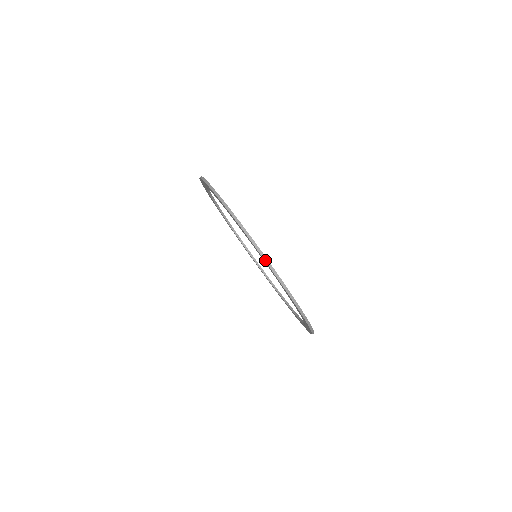
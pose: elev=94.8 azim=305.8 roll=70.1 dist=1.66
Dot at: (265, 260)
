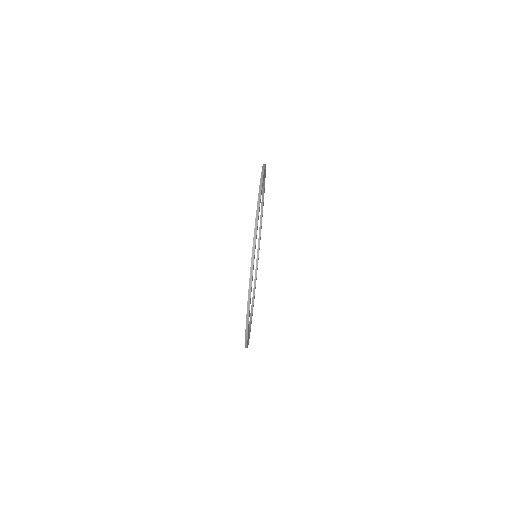
Dot at: (246, 338)
